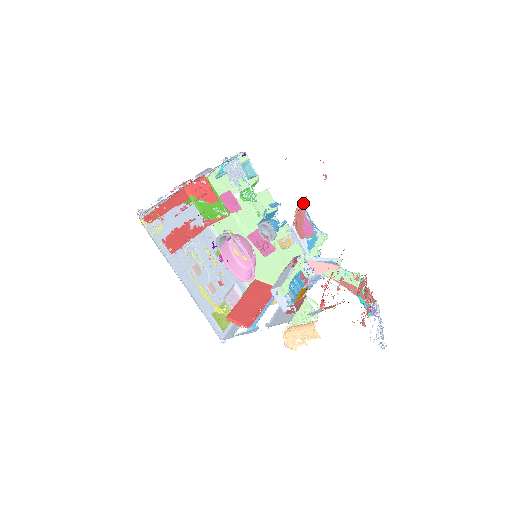
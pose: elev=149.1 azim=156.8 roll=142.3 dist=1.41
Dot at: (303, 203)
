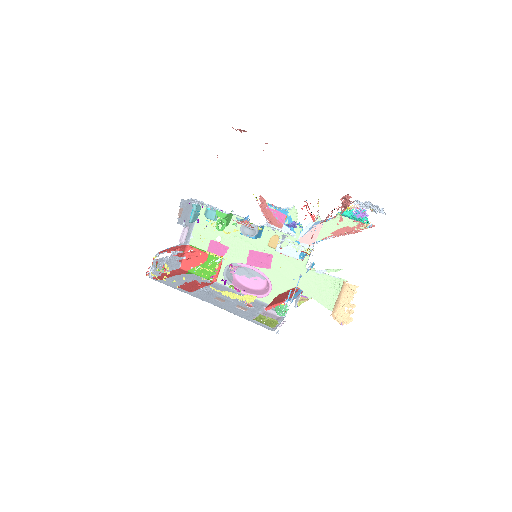
Dot at: (262, 202)
